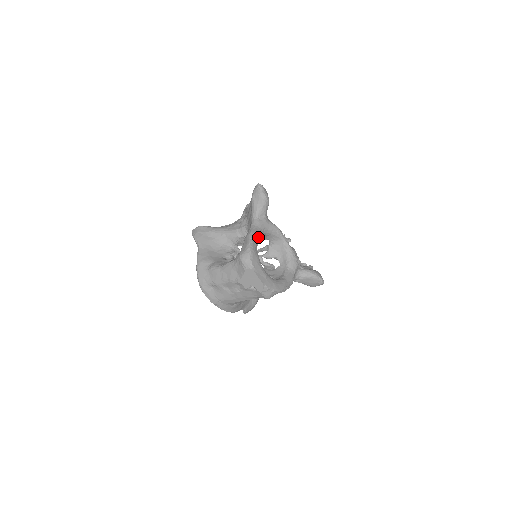
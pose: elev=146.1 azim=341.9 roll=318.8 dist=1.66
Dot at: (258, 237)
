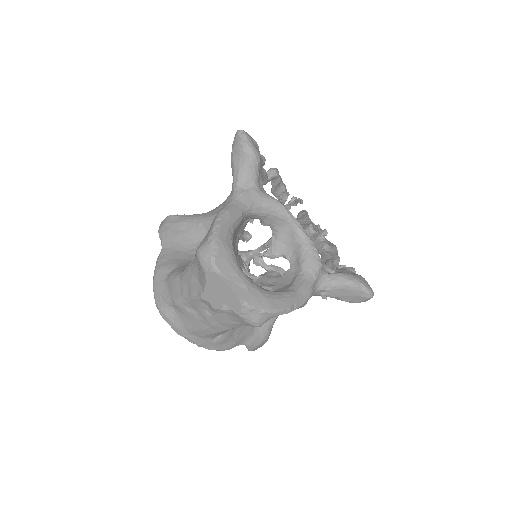
Dot at: (237, 218)
